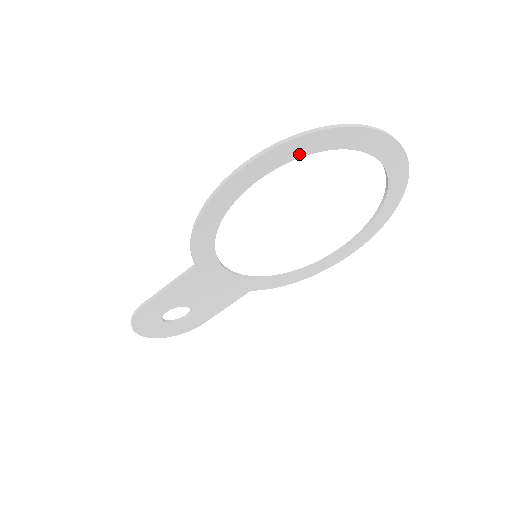
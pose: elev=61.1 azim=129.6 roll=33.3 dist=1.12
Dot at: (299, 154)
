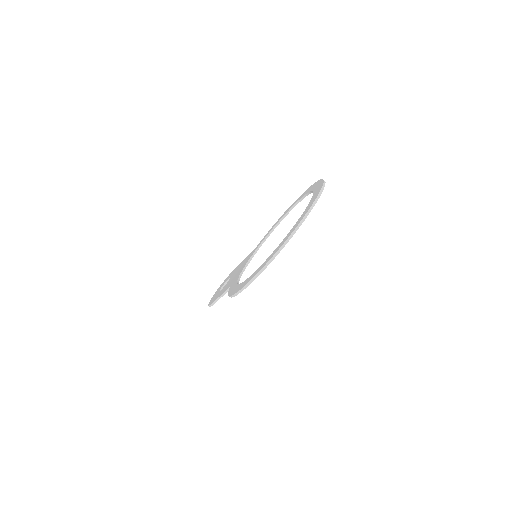
Dot at: occluded
